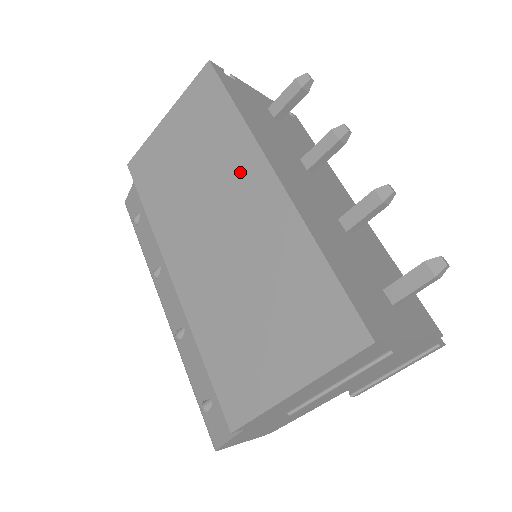
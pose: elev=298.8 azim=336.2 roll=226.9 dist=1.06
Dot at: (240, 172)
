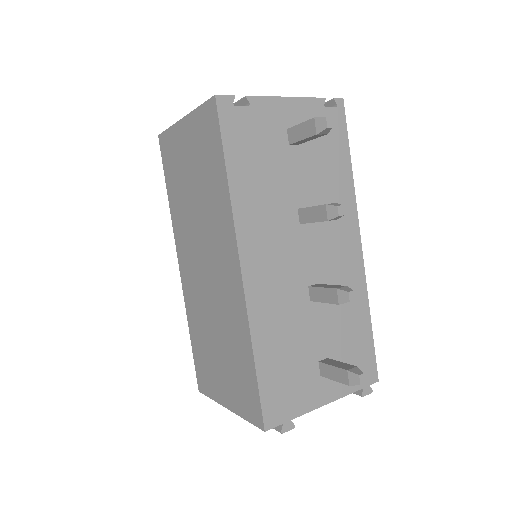
Dot at: (221, 238)
